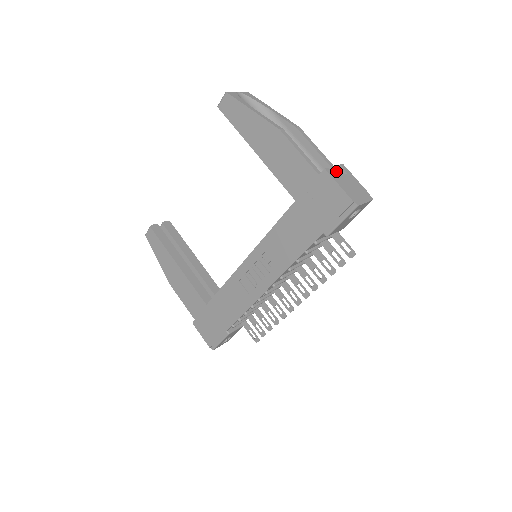
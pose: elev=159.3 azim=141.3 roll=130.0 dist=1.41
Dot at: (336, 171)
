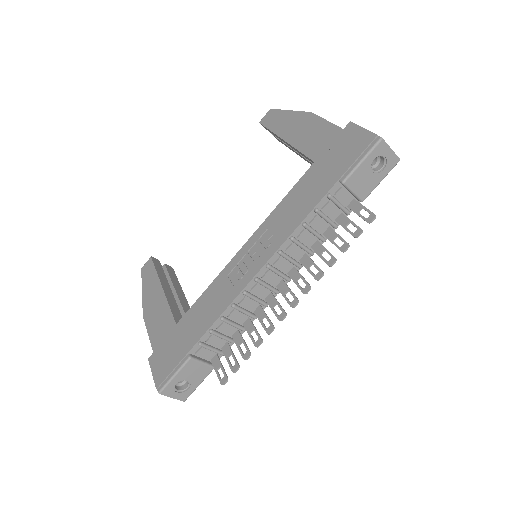
Dot at: occluded
